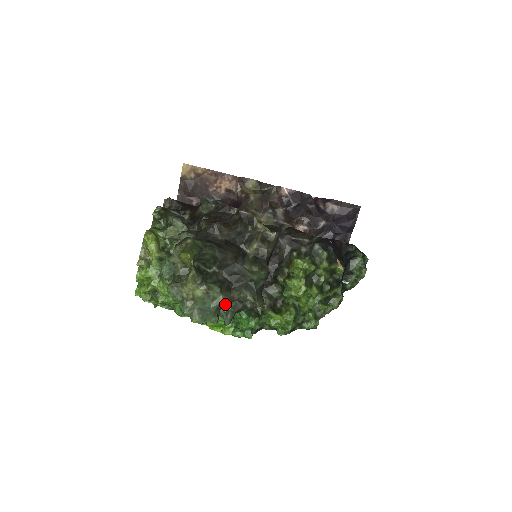
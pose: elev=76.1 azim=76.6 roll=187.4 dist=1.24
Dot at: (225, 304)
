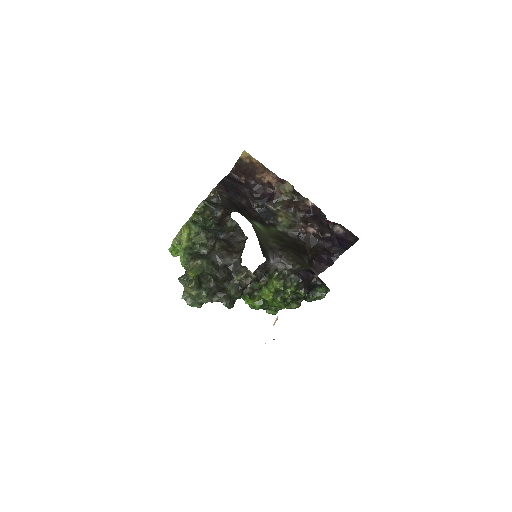
Dot at: occluded
